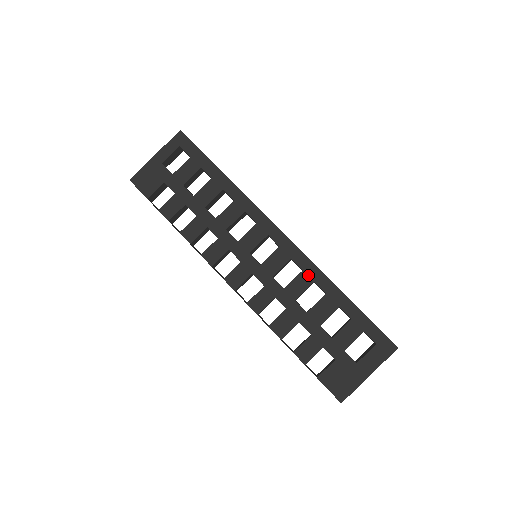
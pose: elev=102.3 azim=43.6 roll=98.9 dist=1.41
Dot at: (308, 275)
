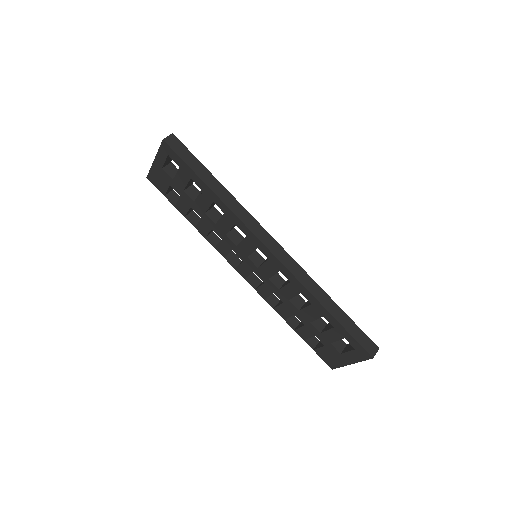
Dot at: (295, 287)
